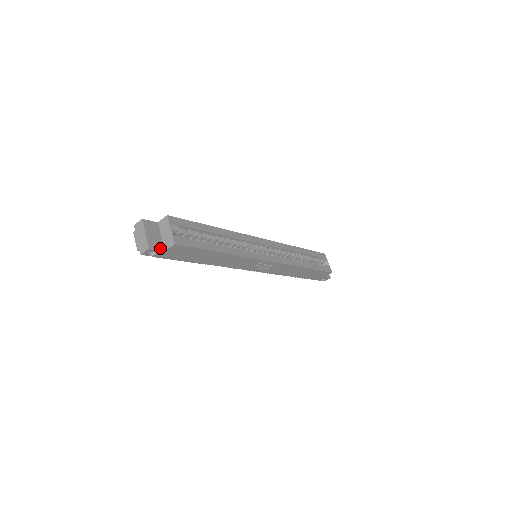
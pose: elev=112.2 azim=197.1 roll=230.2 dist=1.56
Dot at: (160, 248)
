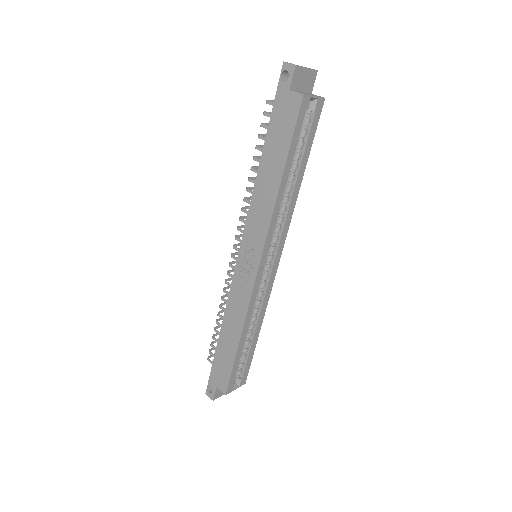
Dot at: (293, 83)
